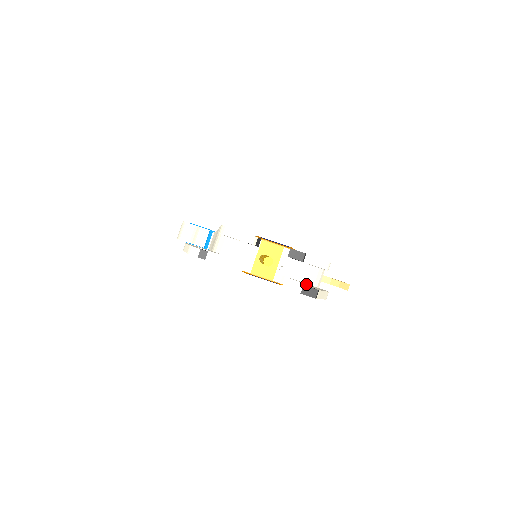
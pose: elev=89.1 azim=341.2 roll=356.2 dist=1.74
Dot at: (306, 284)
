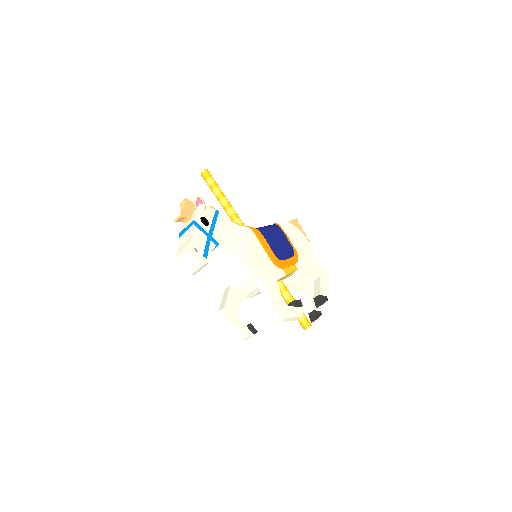
Dot at: (301, 287)
